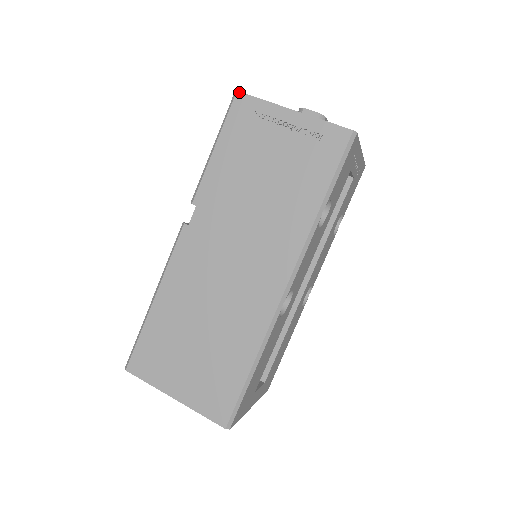
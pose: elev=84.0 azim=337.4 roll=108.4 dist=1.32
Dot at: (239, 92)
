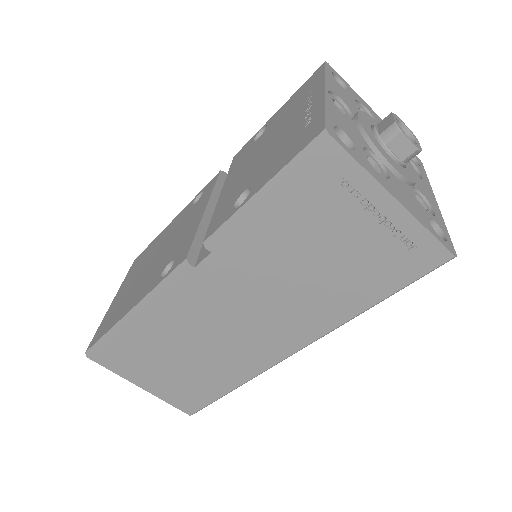
Dot at: (332, 138)
